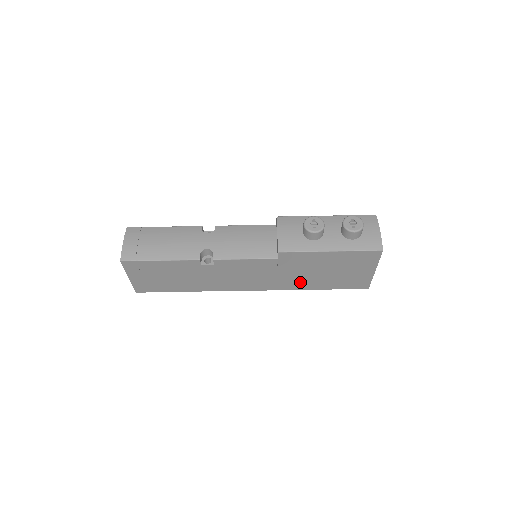
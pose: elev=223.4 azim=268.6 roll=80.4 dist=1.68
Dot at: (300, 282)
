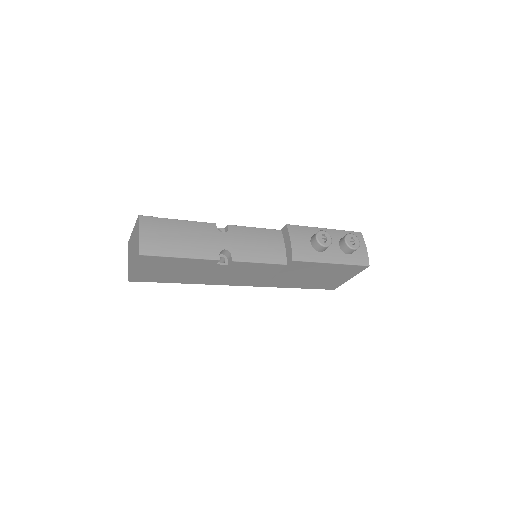
Dot at: (288, 282)
